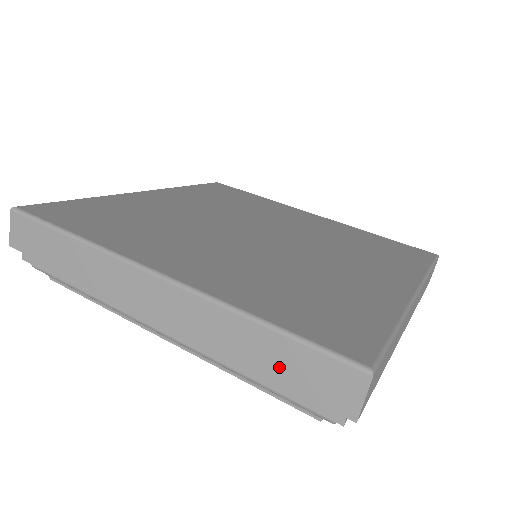
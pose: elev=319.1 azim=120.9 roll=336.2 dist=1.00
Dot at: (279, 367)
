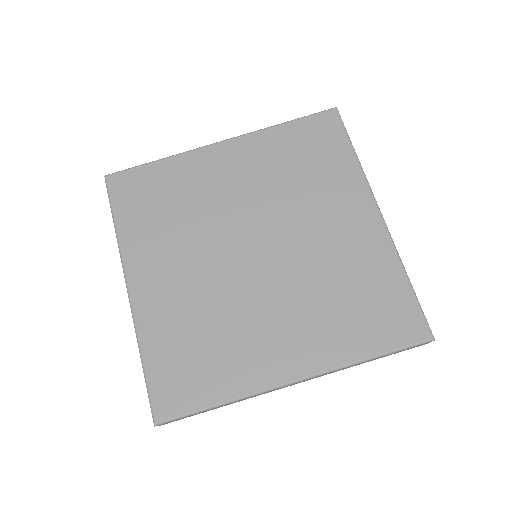
Dot at: occluded
